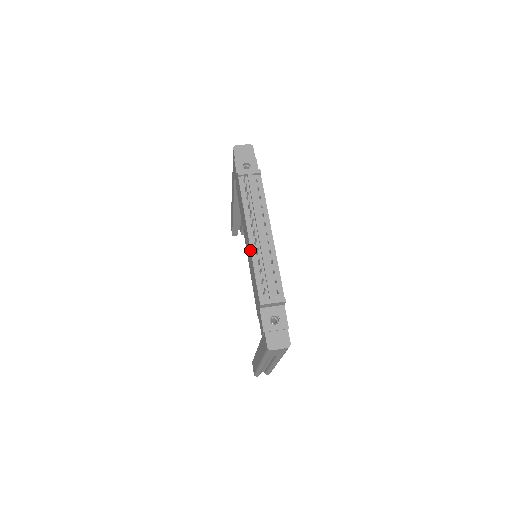
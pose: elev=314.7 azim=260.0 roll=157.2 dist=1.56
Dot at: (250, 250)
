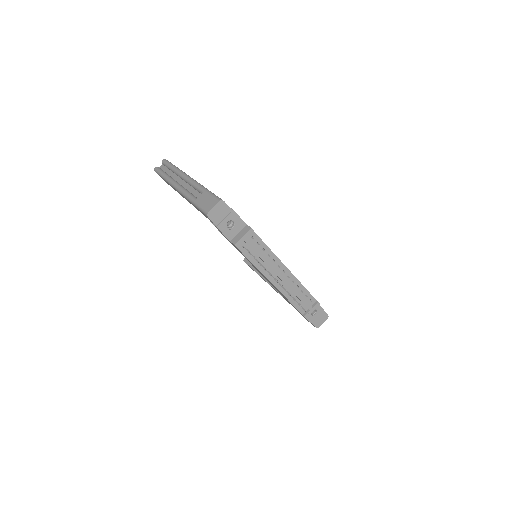
Dot at: occluded
